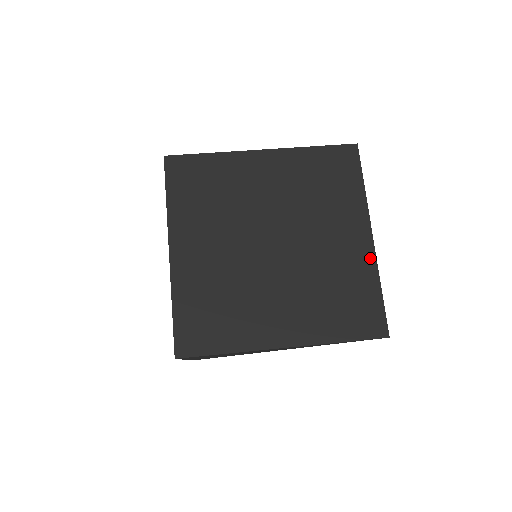
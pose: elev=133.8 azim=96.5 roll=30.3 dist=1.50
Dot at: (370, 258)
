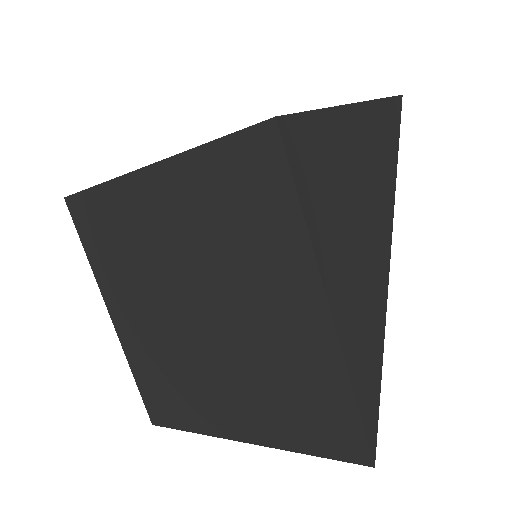
Dot at: occluded
